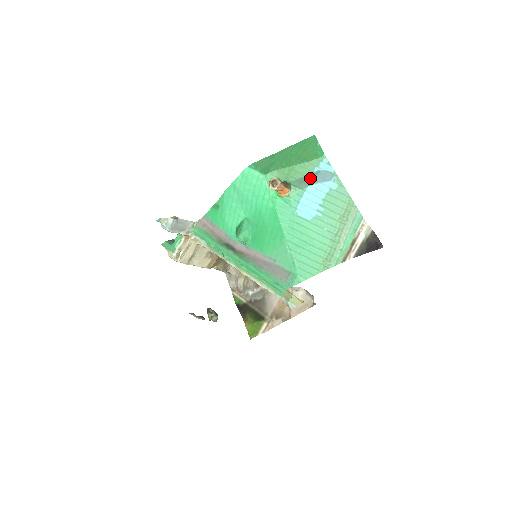
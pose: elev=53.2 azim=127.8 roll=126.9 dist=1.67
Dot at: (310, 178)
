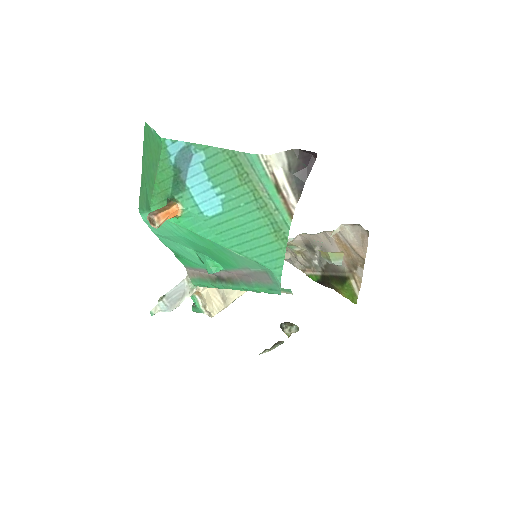
Dot at: (178, 173)
